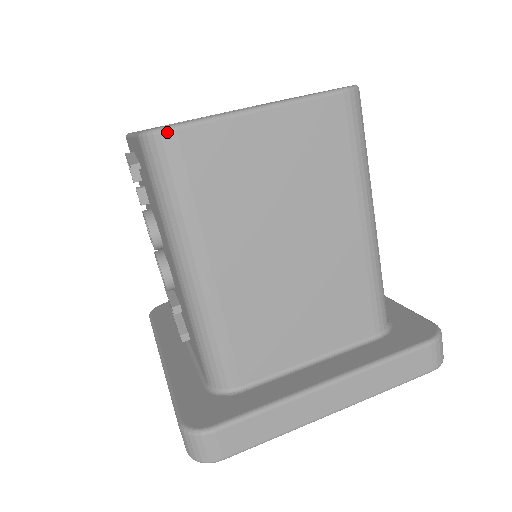
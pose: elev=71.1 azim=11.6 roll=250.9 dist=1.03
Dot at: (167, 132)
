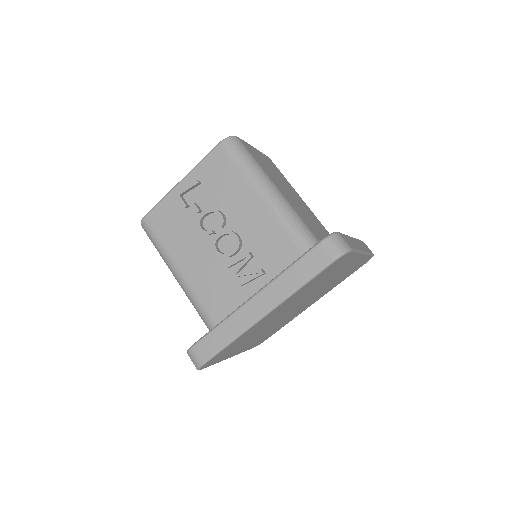
Dot at: (236, 137)
